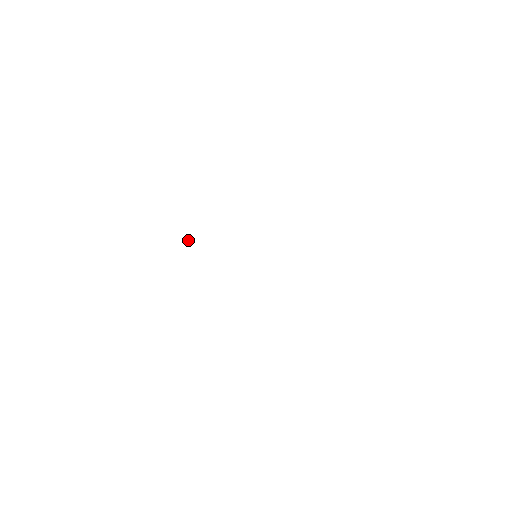
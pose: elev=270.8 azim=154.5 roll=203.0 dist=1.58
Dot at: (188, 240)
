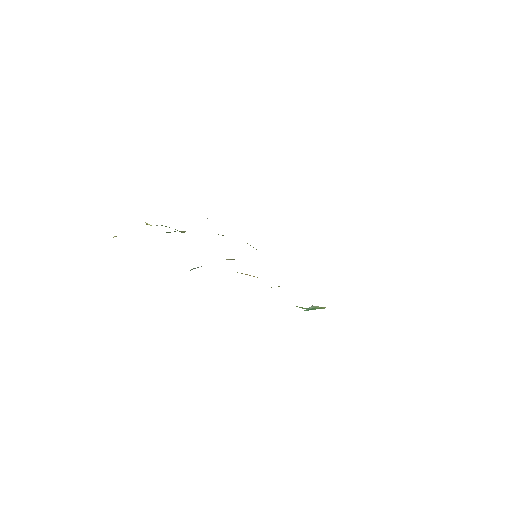
Dot at: occluded
